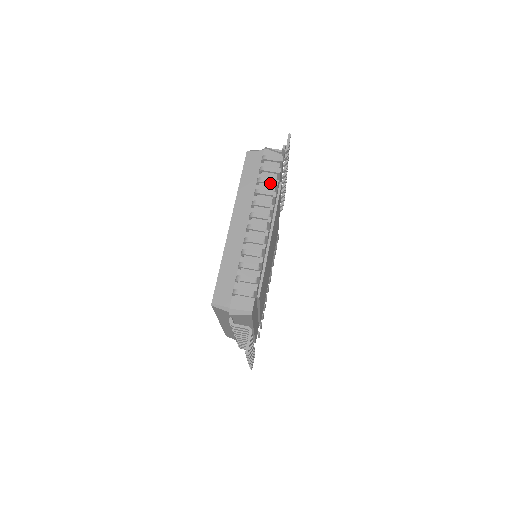
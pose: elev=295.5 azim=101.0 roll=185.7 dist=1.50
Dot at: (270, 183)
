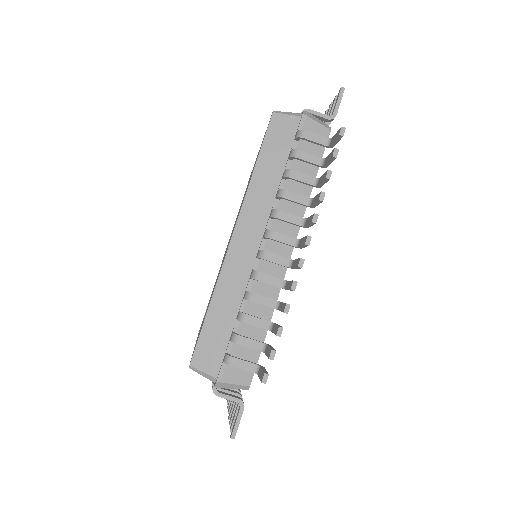
Dot at: (305, 183)
